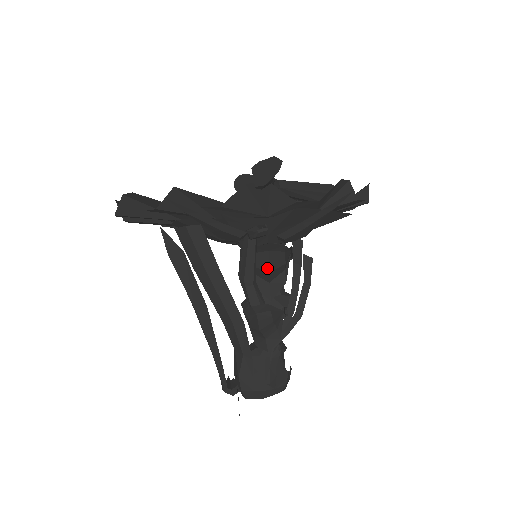
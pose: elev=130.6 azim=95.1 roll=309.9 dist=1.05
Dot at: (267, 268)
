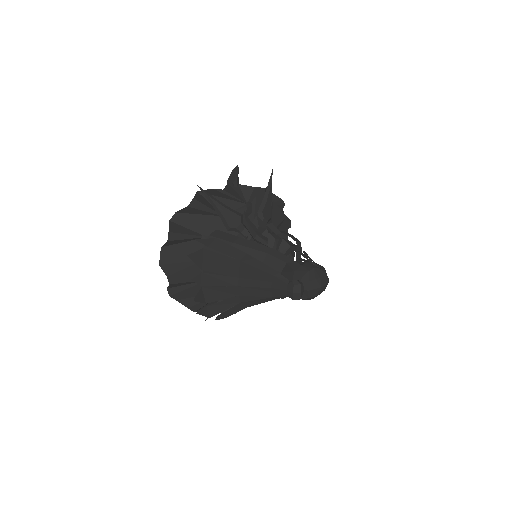
Dot at: (264, 230)
